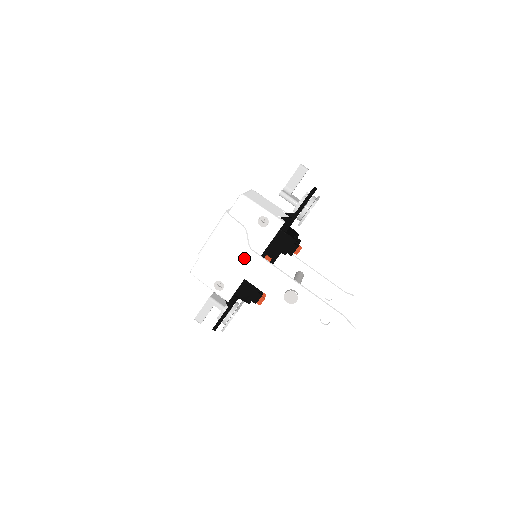
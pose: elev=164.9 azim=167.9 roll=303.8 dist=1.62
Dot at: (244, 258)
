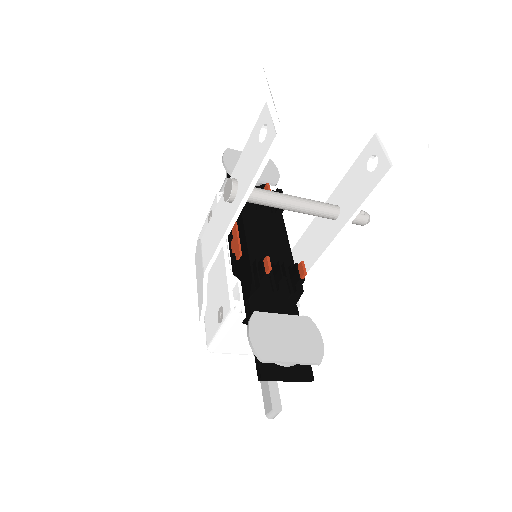
Dot at: (202, 251)
